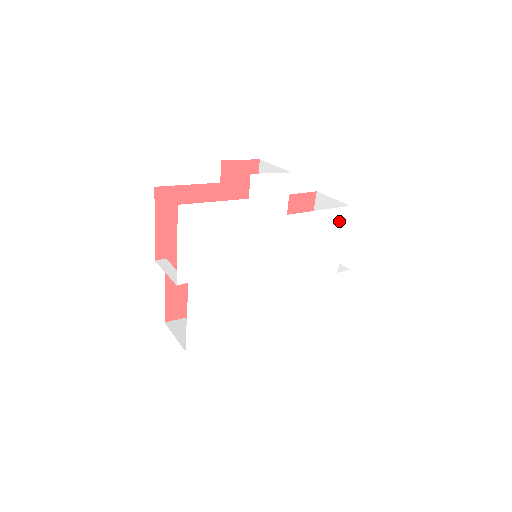
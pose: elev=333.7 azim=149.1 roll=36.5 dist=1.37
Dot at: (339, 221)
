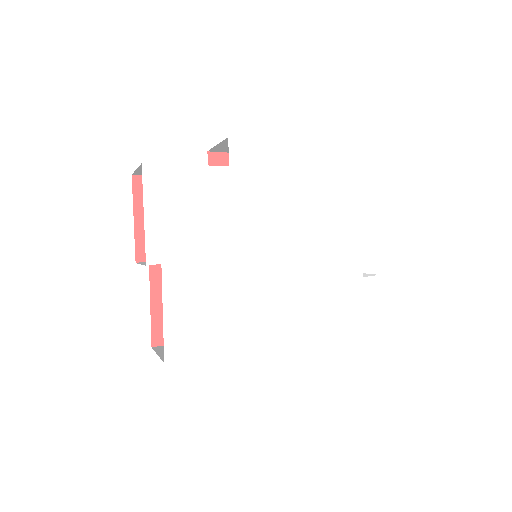
Dot at: (352, 208)
